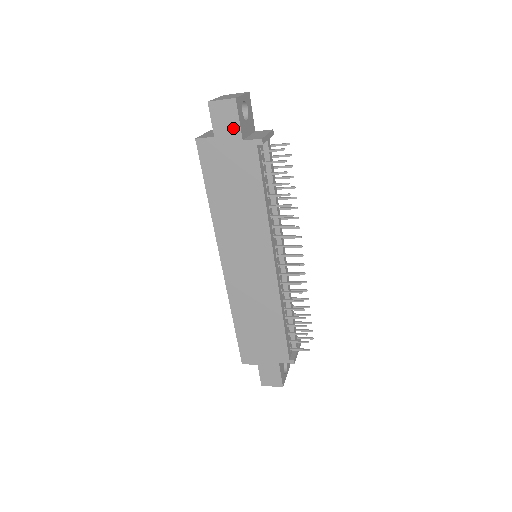
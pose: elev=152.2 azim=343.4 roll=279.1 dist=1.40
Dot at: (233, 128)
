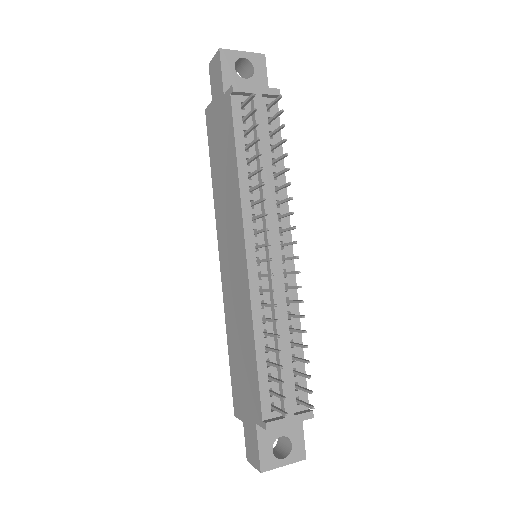
Dot at: (219, 84)
